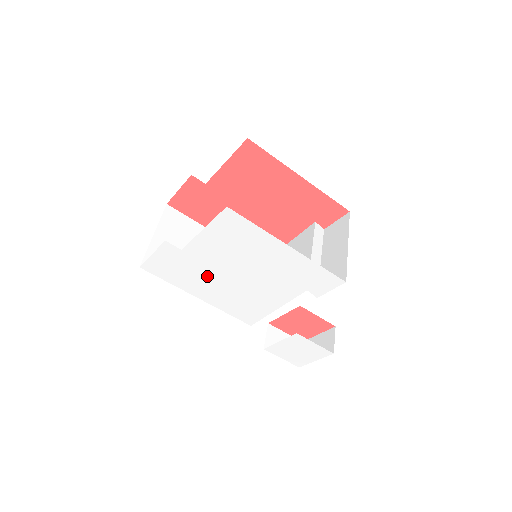
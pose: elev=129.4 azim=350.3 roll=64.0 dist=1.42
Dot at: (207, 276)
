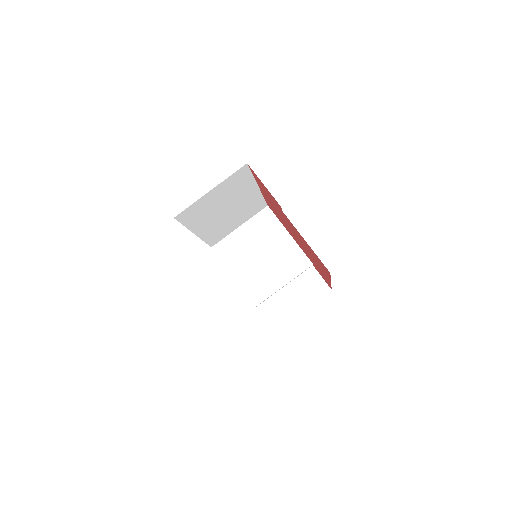
Dot at: occluded
